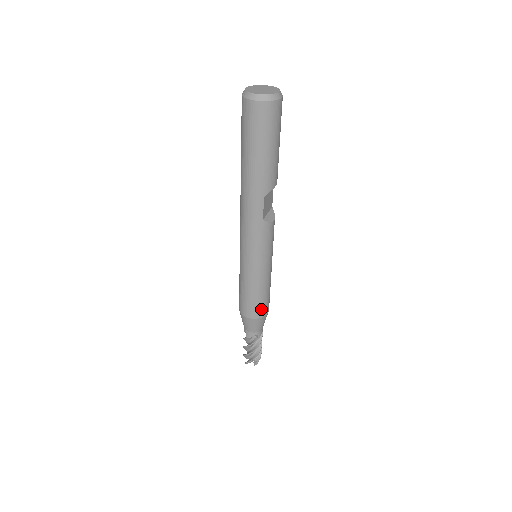
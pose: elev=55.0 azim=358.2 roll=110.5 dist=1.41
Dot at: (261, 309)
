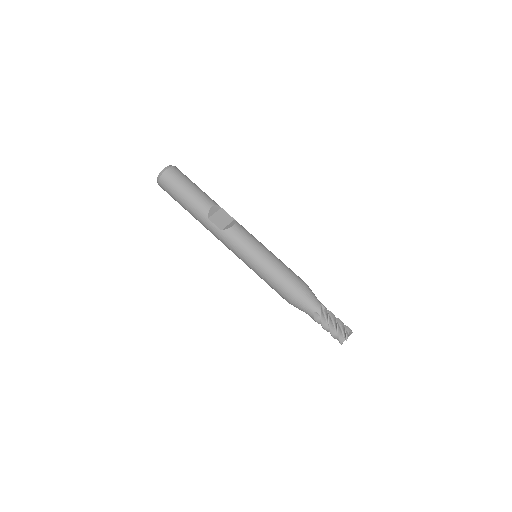
Dot at: (289, 288)
